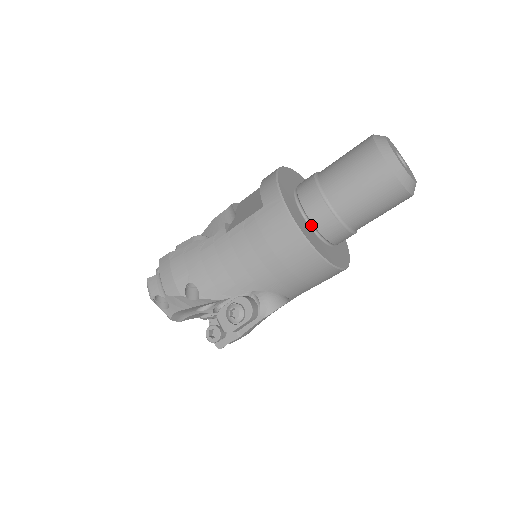
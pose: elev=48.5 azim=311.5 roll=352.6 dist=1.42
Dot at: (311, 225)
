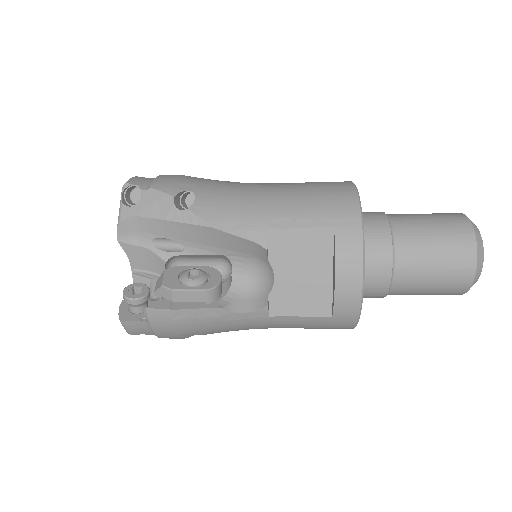
Dot at: occluded
